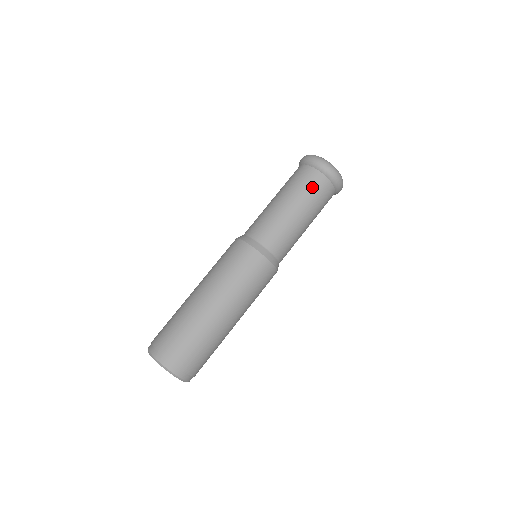
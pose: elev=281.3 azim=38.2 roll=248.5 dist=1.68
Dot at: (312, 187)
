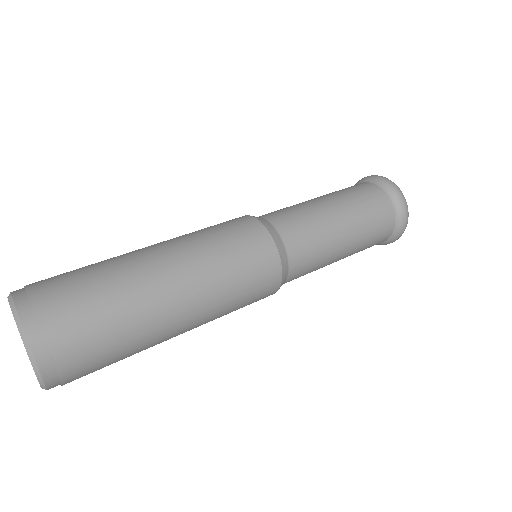
Dot at: (376, 214)
